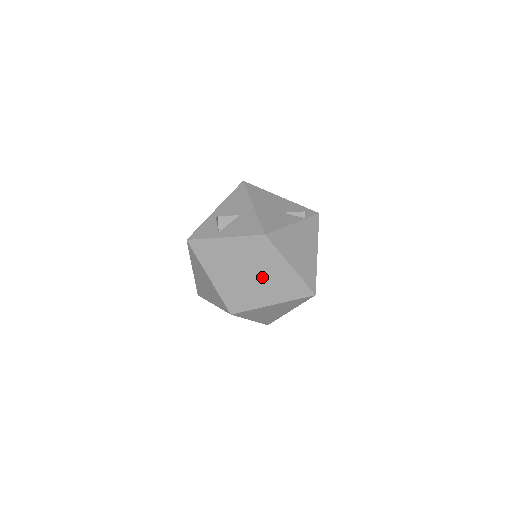
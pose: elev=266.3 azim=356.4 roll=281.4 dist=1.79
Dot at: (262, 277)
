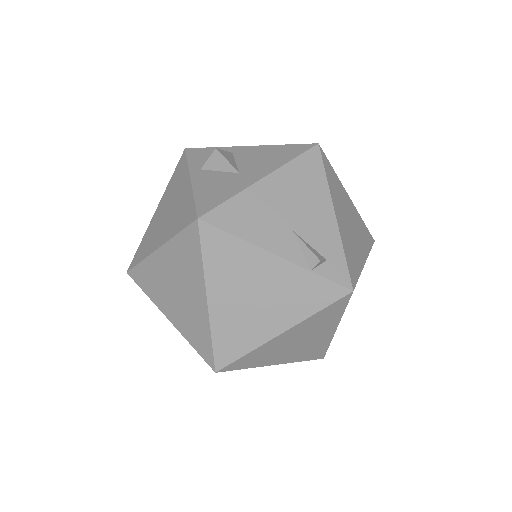
Dot at: (171, 270)
